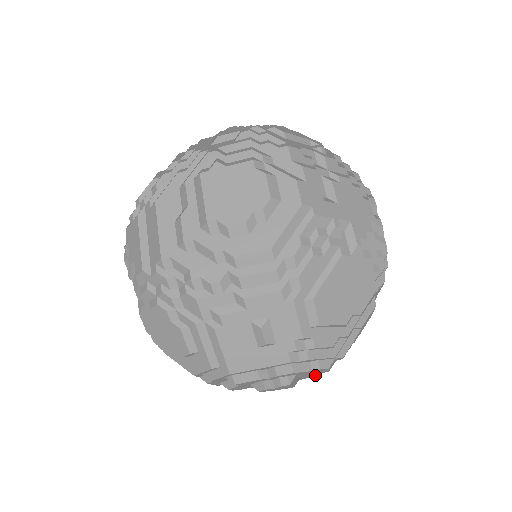
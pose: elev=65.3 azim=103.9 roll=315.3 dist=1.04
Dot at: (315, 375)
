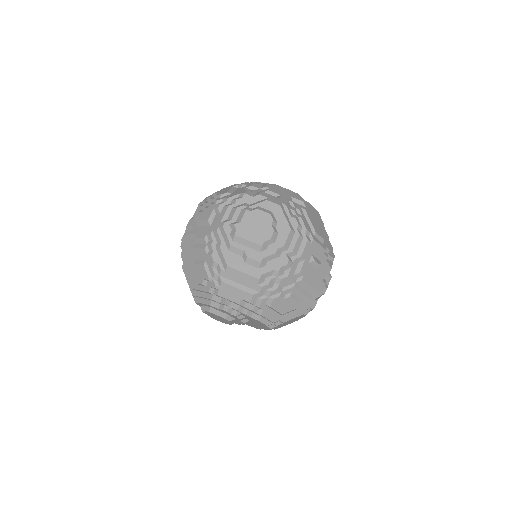
Dot at: occluded
